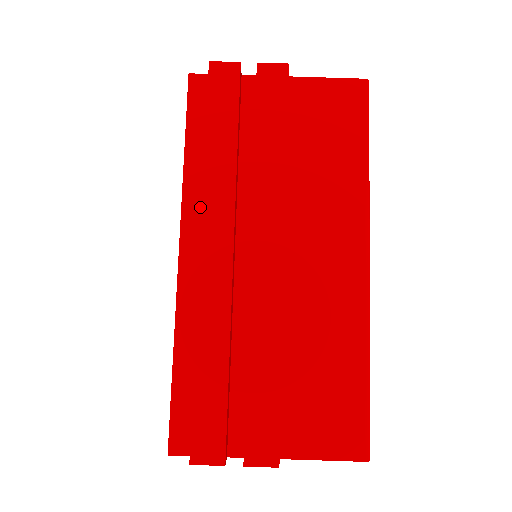
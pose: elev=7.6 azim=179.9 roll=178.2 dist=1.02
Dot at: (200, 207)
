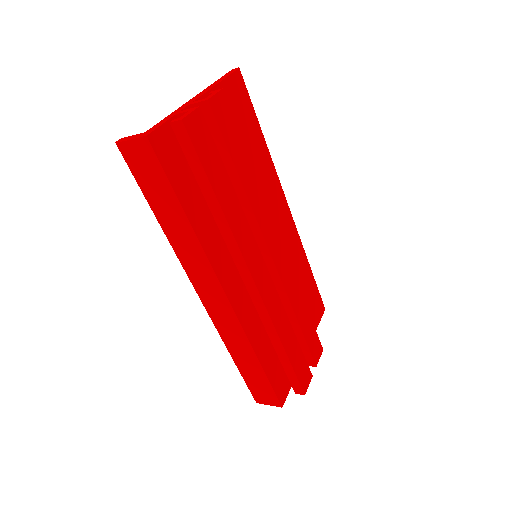
Dot at: (219, 253)
